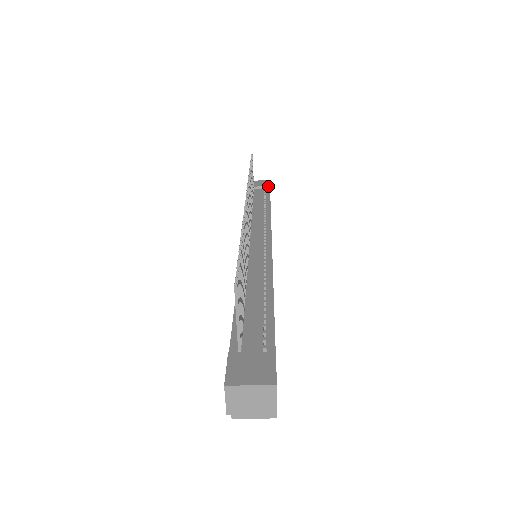
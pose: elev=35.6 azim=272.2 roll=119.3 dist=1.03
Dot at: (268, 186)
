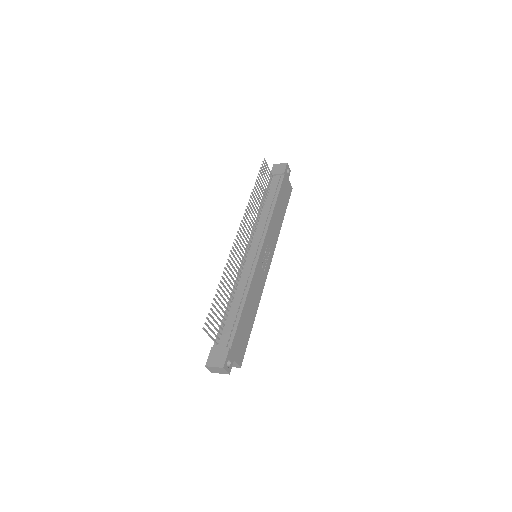
Dot at: (283, 173)
